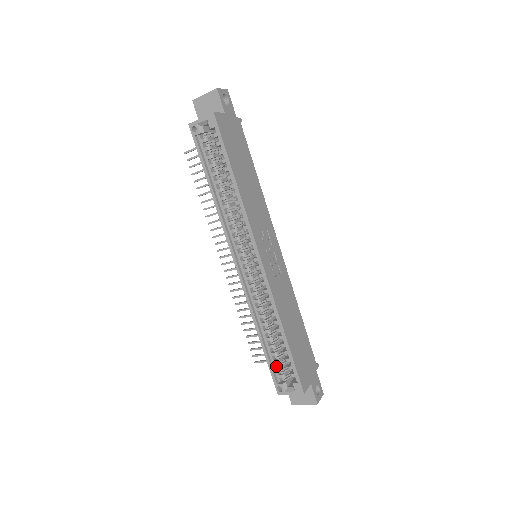
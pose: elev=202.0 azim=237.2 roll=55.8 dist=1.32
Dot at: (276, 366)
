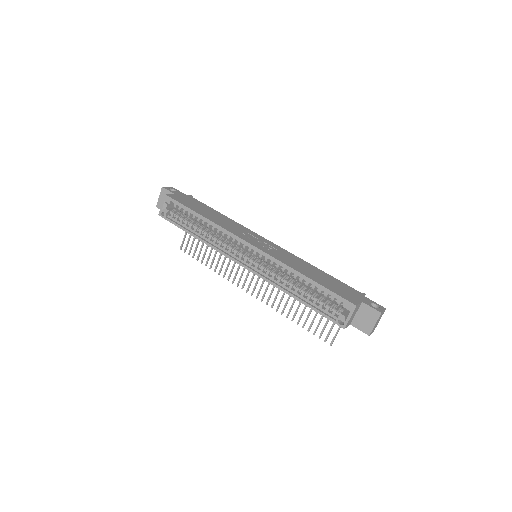
Dot at: (325, 310)
